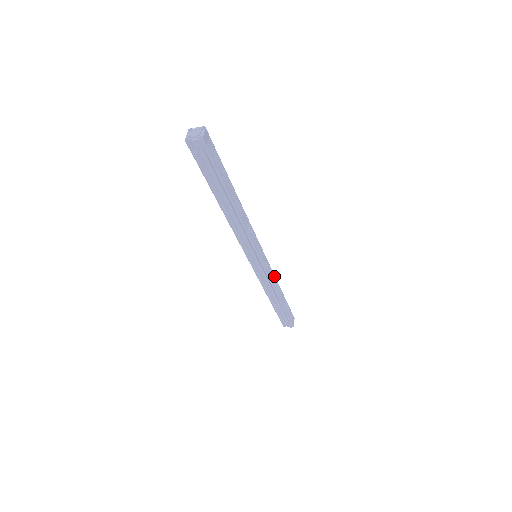
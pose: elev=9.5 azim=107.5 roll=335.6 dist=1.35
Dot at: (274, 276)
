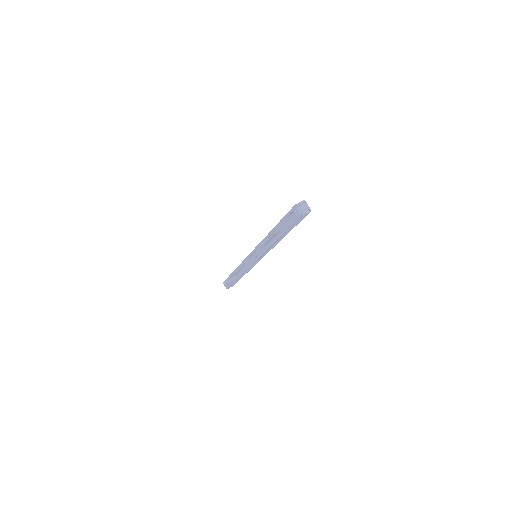
Dot at: occluded
